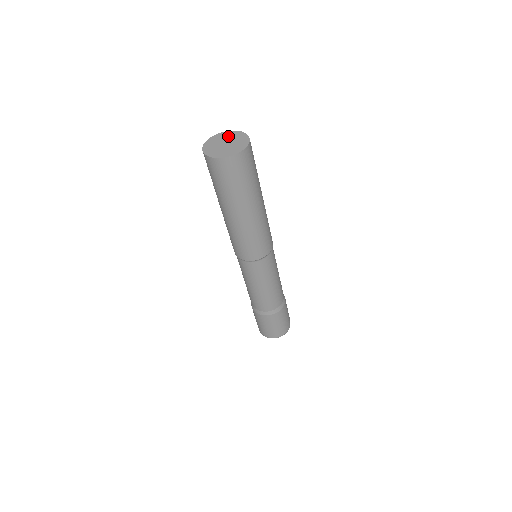
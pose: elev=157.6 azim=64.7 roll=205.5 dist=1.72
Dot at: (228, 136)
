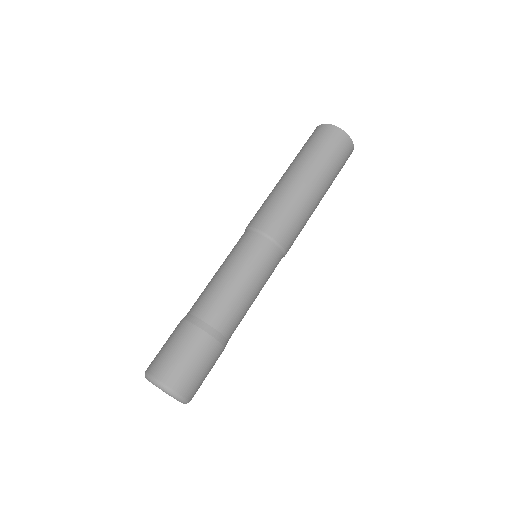
Dot at: occluded
